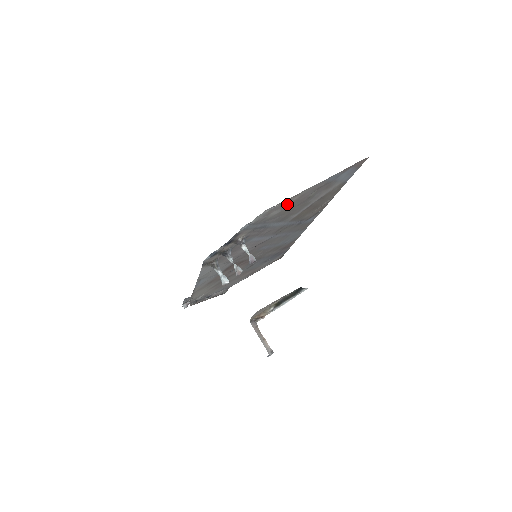
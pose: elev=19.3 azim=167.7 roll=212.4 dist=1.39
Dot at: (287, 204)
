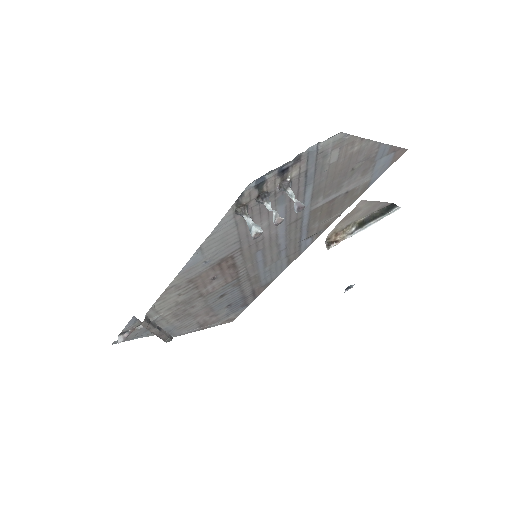
Dot at: (346, 152)
